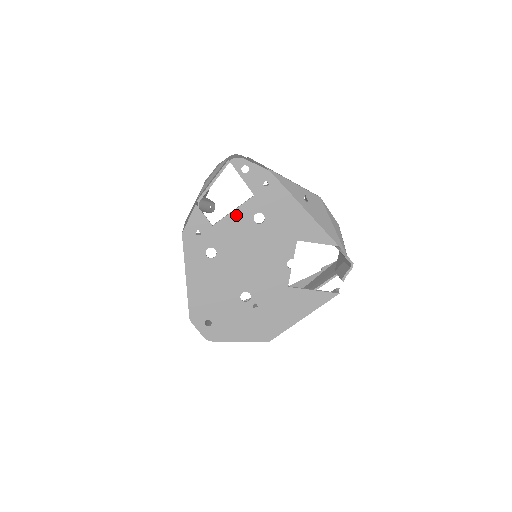
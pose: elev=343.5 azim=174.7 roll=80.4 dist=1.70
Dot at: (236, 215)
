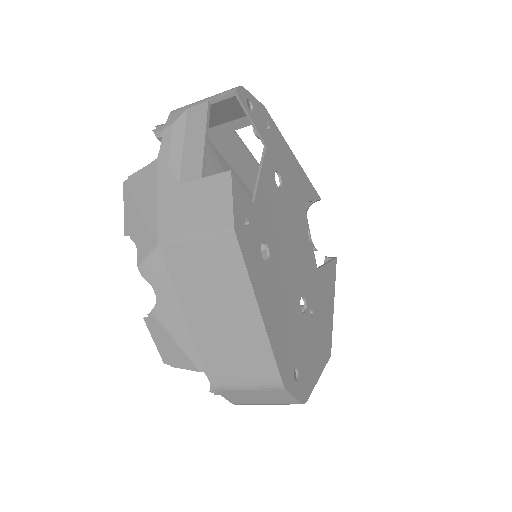
Dot at: (264, 179)
